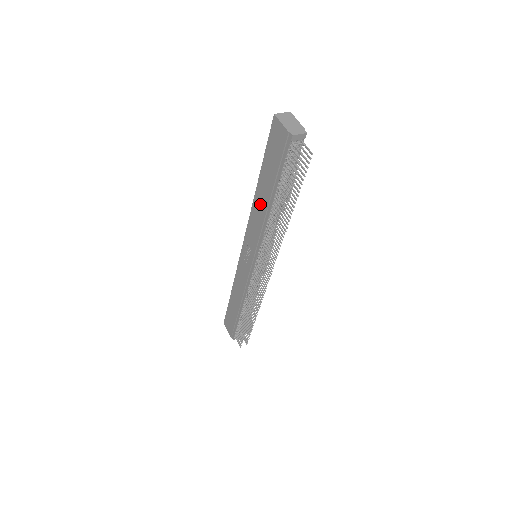
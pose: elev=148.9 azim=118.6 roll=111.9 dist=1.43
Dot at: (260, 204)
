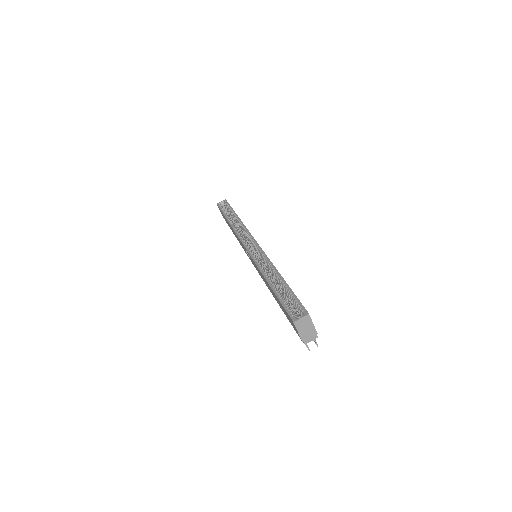
Dot at: (267, 285)
